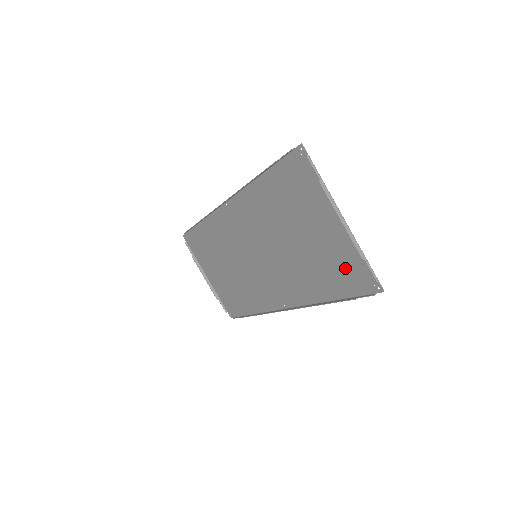
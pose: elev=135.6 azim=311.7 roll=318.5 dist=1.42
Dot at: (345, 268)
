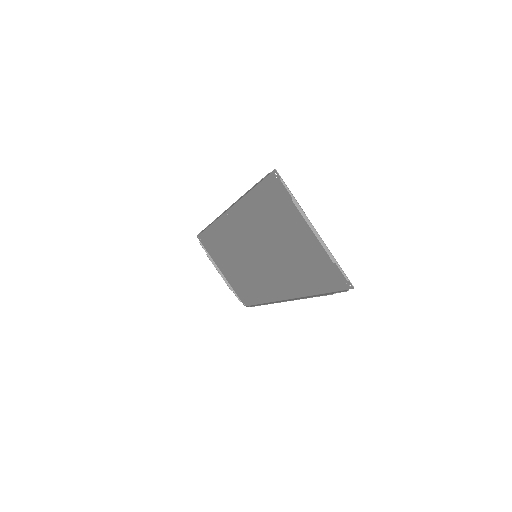
Dot at: (323, 269)
